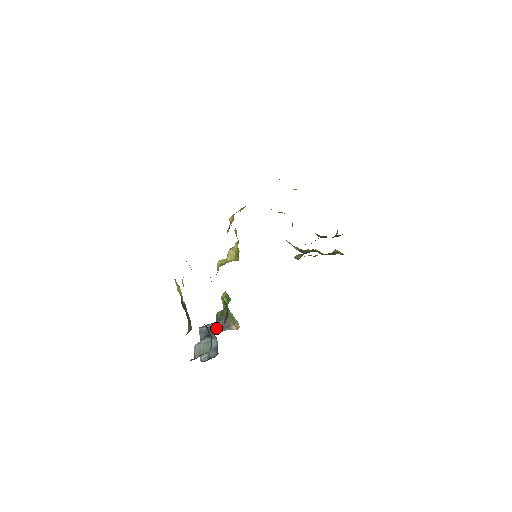
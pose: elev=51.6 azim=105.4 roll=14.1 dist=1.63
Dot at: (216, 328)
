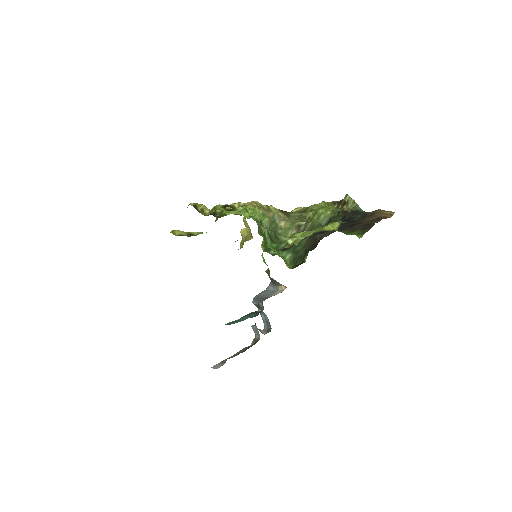
Dot at: occluded
